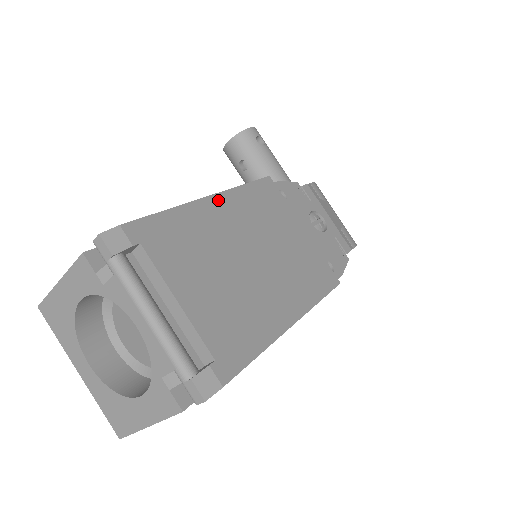
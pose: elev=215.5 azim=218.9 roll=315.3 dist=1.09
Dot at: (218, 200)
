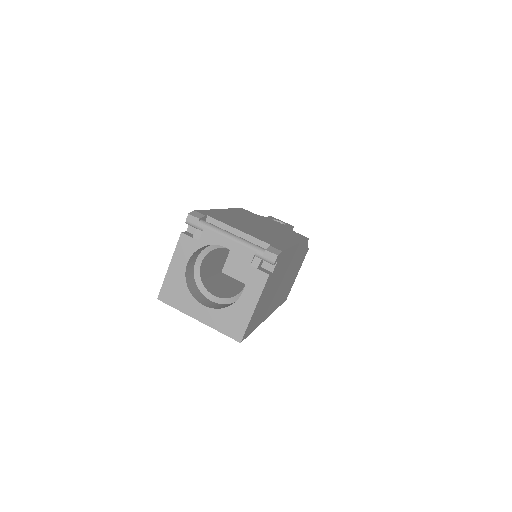
Dot at: (226, 210)
